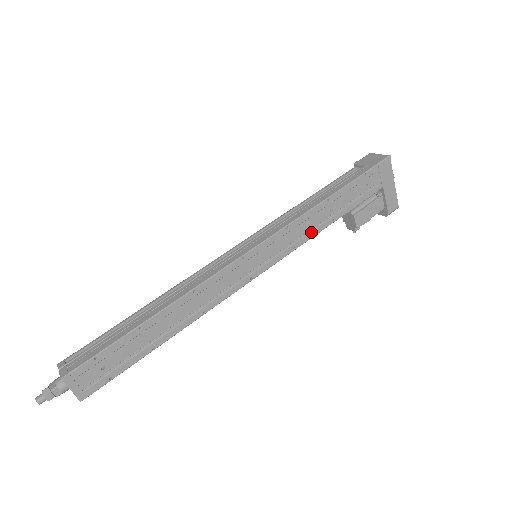
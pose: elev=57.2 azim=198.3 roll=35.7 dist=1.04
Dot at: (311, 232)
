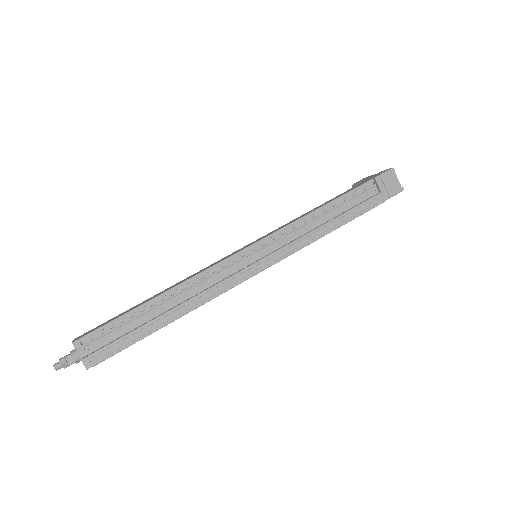
Dot at: occluded
